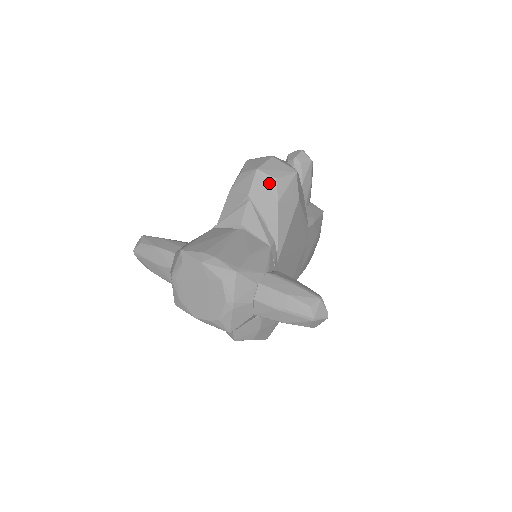
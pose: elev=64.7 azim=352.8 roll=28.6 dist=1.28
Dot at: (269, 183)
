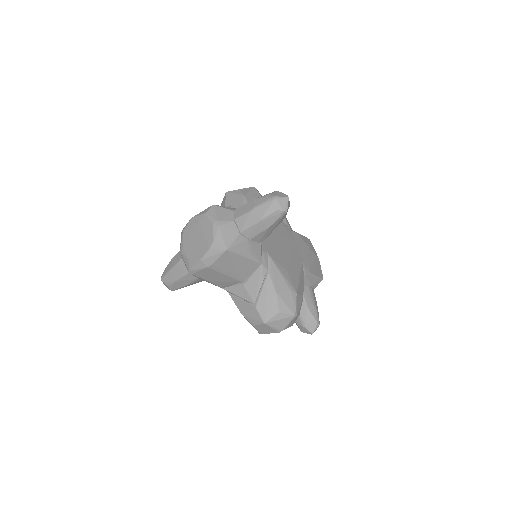
Dot at: (236, 193)
